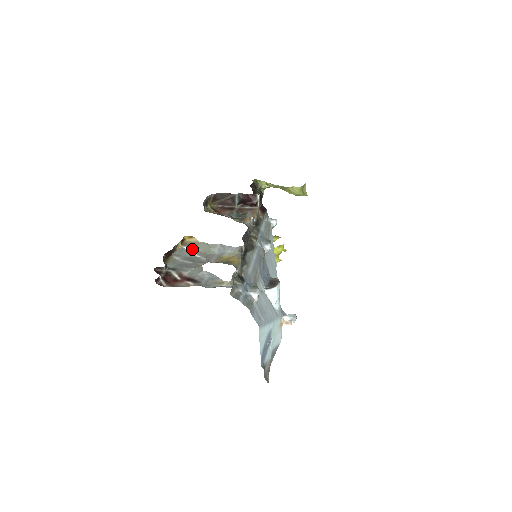
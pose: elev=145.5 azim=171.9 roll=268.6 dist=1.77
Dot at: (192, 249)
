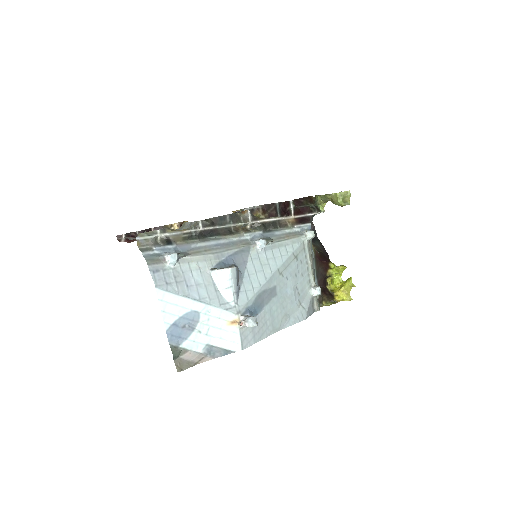
Dot at: occluded
